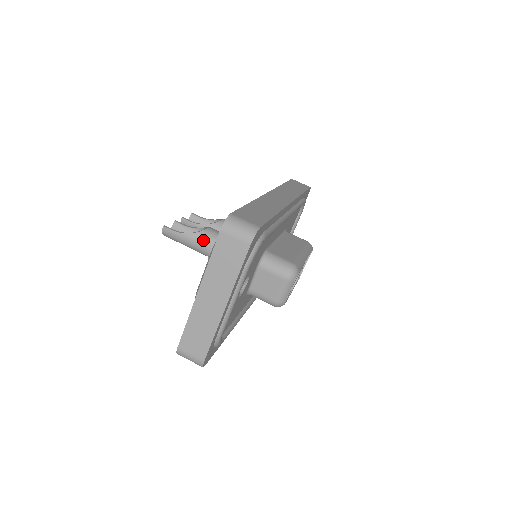
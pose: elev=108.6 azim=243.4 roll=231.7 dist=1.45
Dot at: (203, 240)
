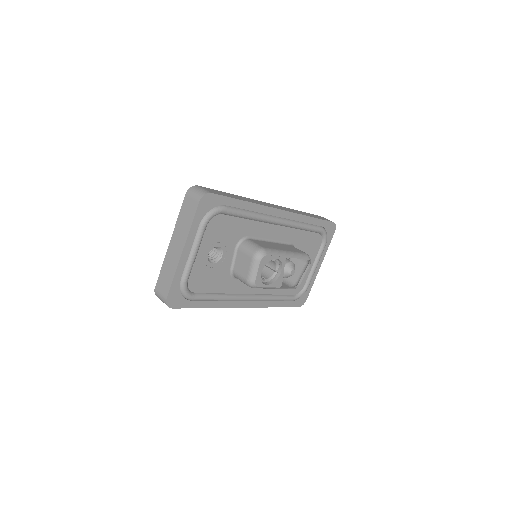
Dot at: occluded
